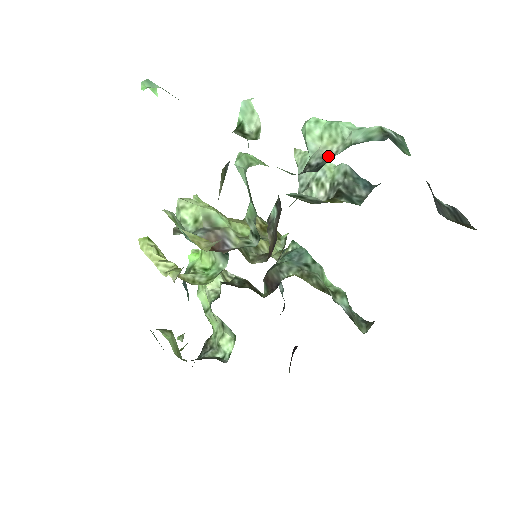
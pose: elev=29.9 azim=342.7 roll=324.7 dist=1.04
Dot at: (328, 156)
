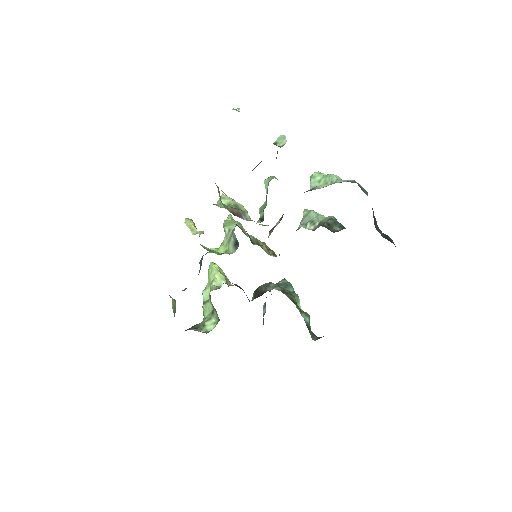
Dot at: (320, 188)
